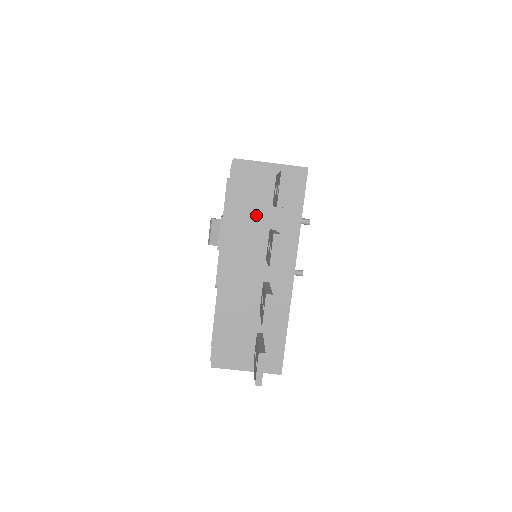
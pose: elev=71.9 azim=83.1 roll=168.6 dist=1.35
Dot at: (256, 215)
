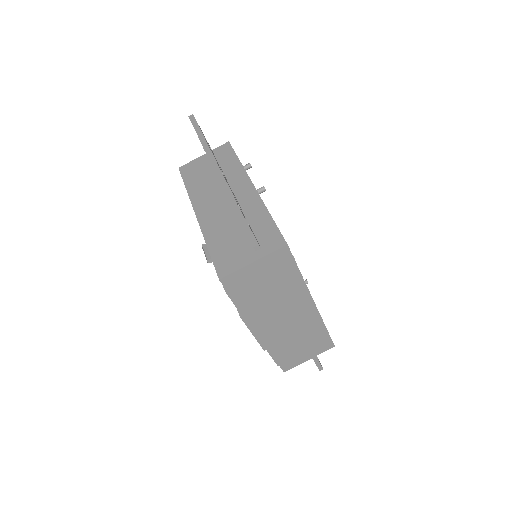
Dot at: (207, 179)
